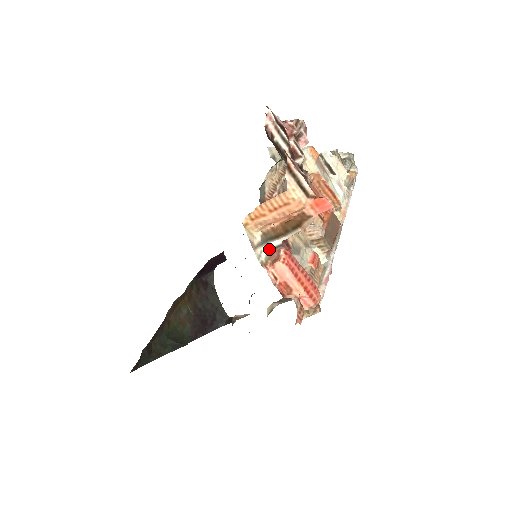
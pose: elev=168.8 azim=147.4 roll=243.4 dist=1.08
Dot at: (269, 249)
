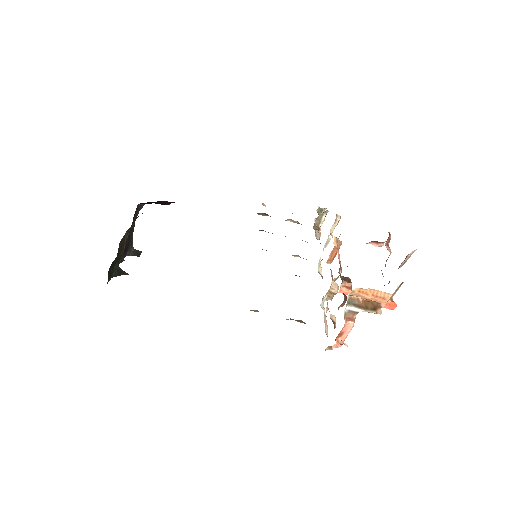
Dot at: (350, 310)
